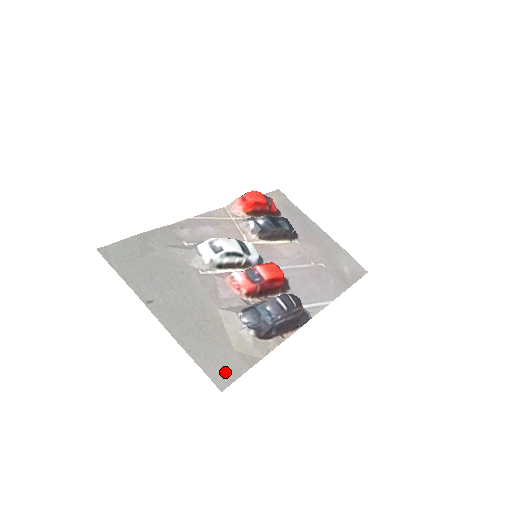
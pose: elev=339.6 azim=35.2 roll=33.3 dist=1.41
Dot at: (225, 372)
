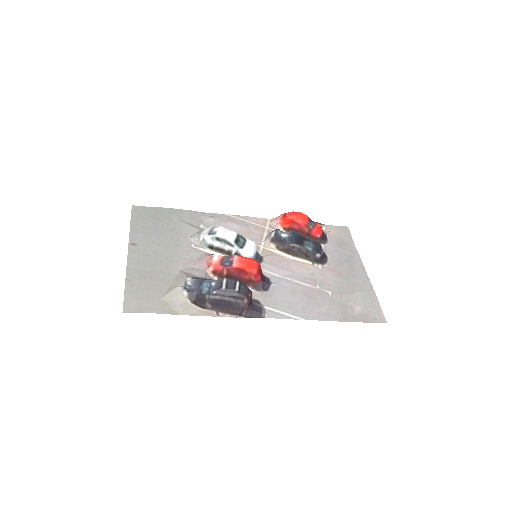
Dot at: (139, 304)
